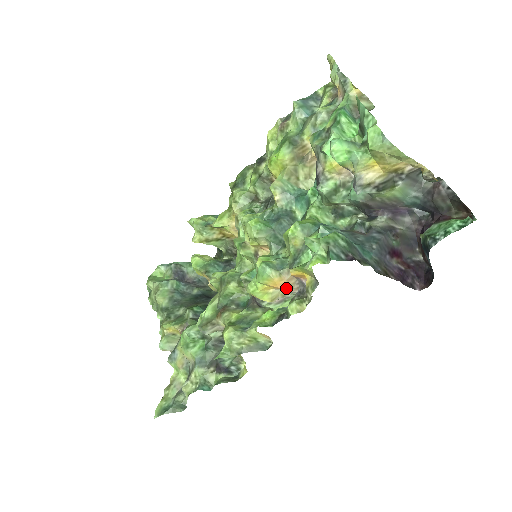
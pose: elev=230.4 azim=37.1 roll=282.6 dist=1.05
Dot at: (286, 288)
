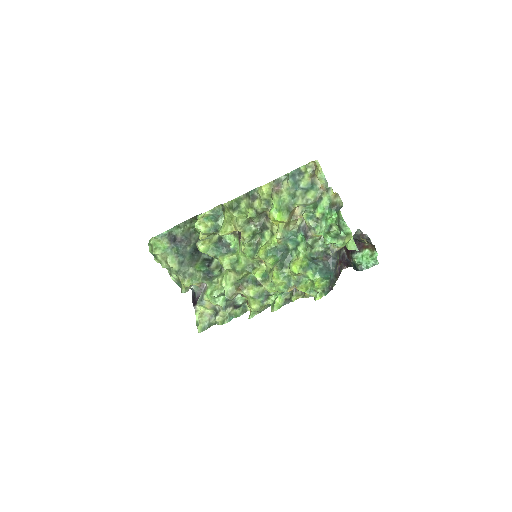
Dot at: occluded
